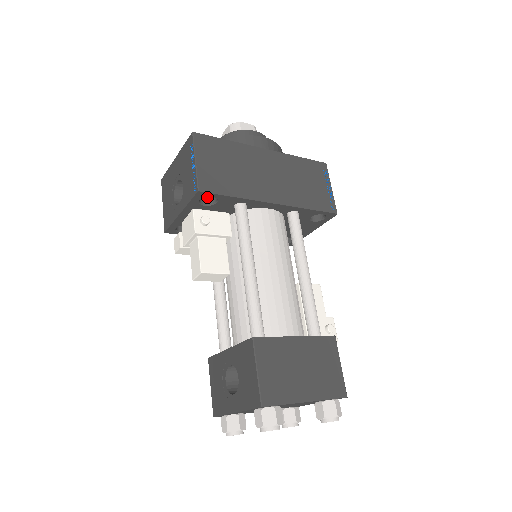
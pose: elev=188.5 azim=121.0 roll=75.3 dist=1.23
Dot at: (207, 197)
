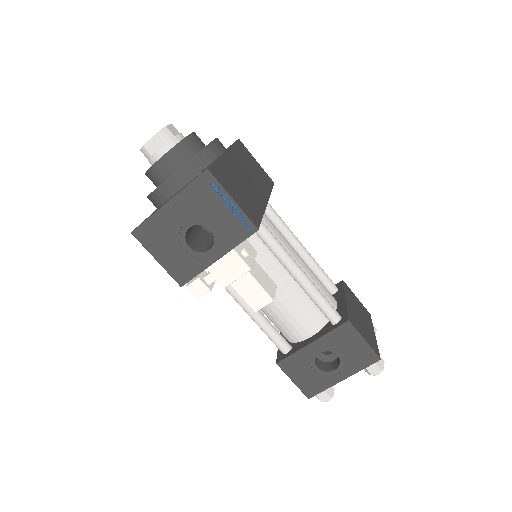
Dot at: occluded
